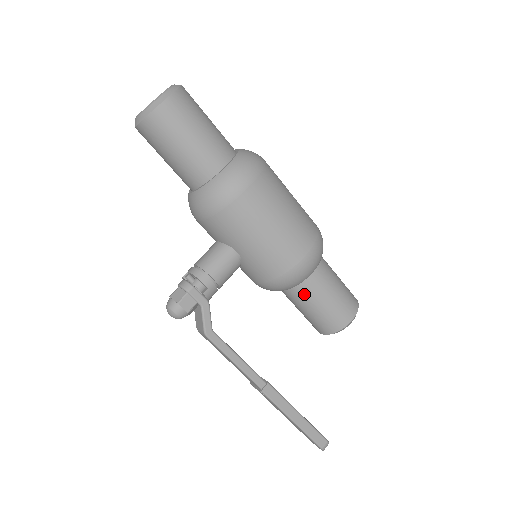
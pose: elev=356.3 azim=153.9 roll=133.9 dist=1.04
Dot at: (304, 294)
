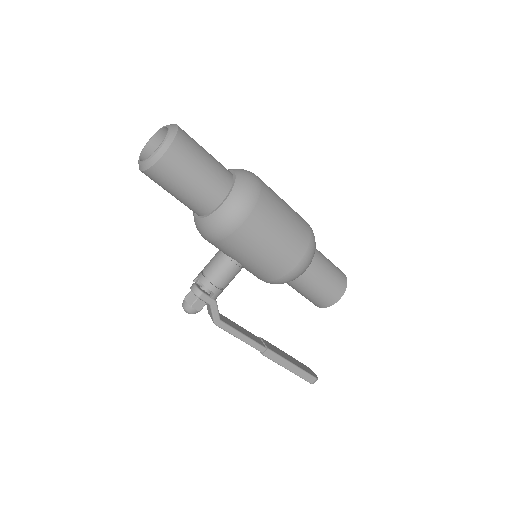
Dot at: (298, 285)
